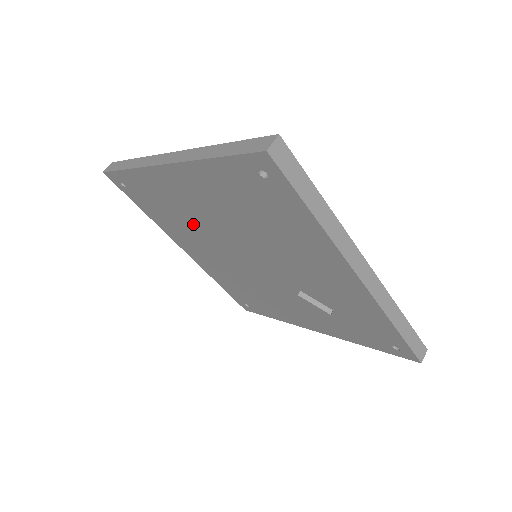
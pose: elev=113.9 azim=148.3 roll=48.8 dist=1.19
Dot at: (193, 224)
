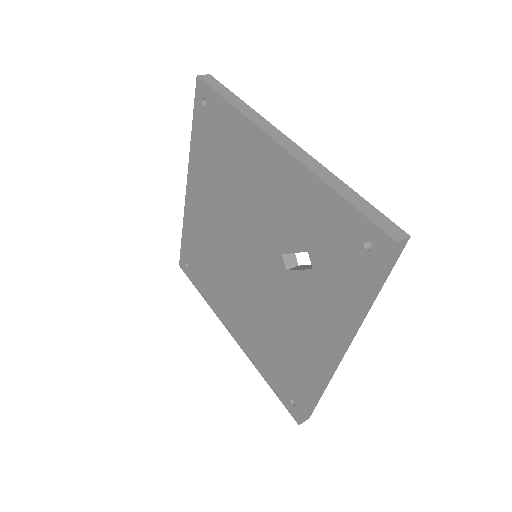
Dot at: (217, 257)
